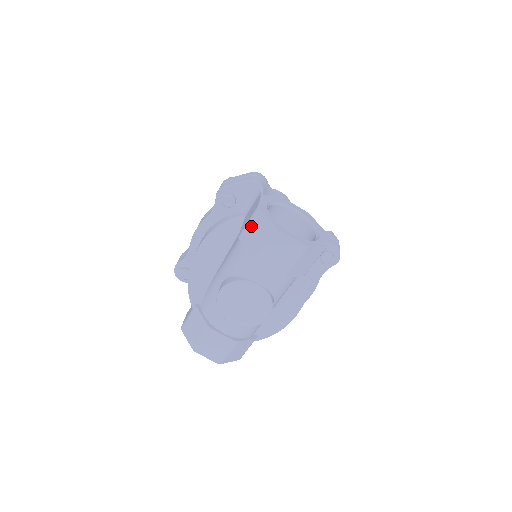
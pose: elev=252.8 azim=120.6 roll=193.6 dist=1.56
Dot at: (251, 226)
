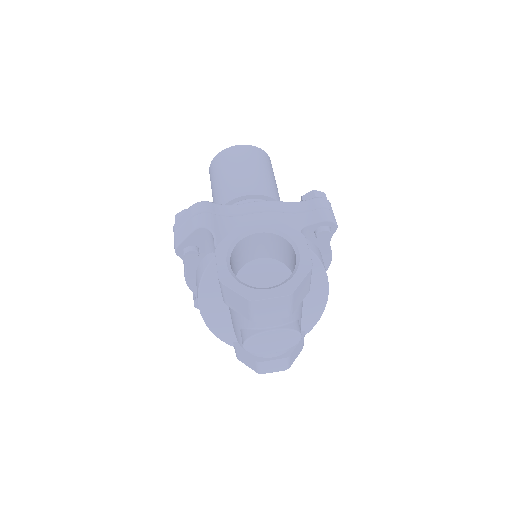
Dot at: (226, 296)
